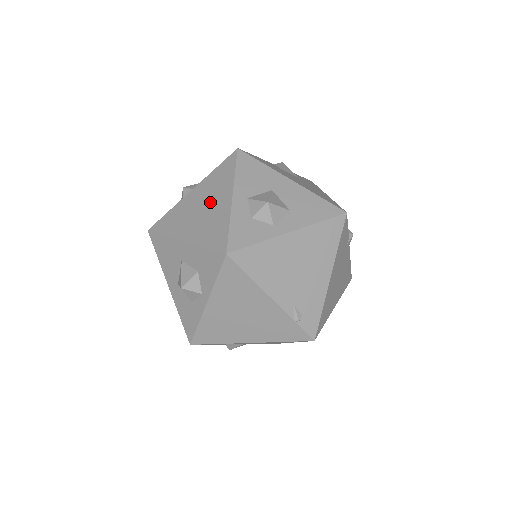
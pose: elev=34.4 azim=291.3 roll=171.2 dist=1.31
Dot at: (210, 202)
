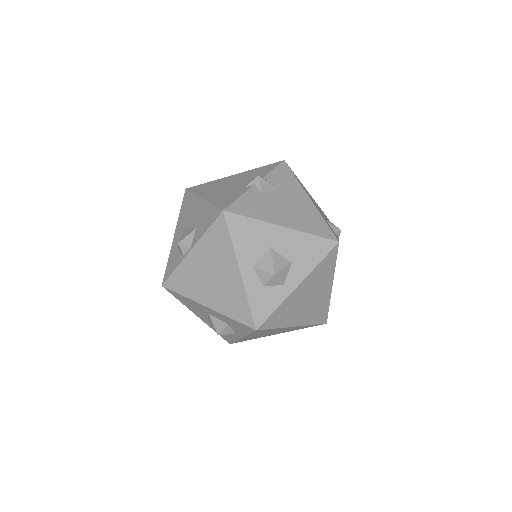
Dot at: (218, 272)
